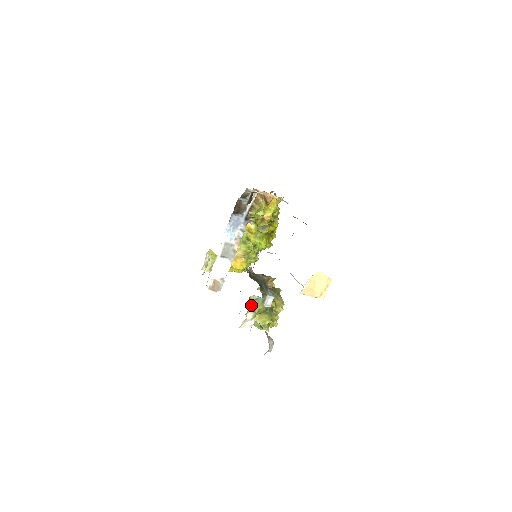
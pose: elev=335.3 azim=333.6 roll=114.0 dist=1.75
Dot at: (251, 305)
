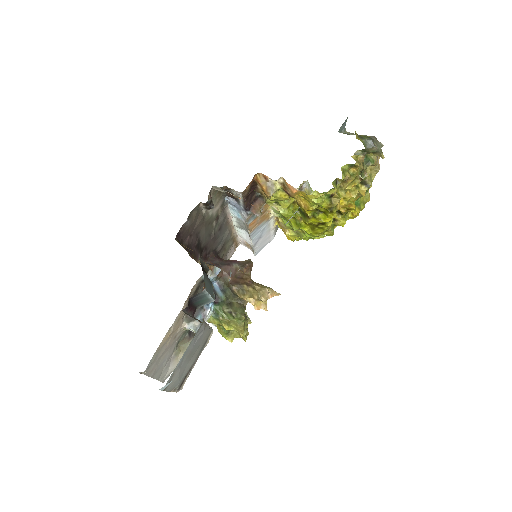
Dot at: occluded
